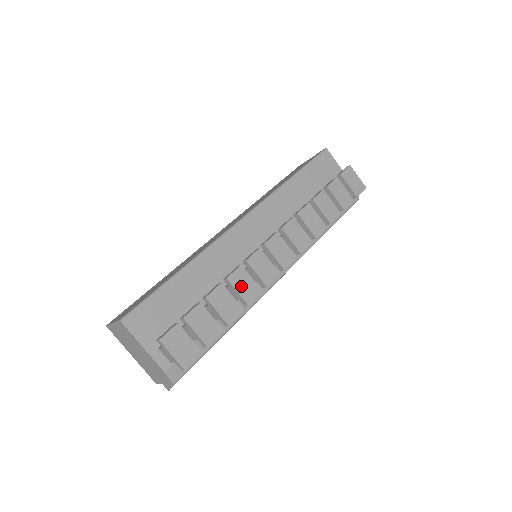
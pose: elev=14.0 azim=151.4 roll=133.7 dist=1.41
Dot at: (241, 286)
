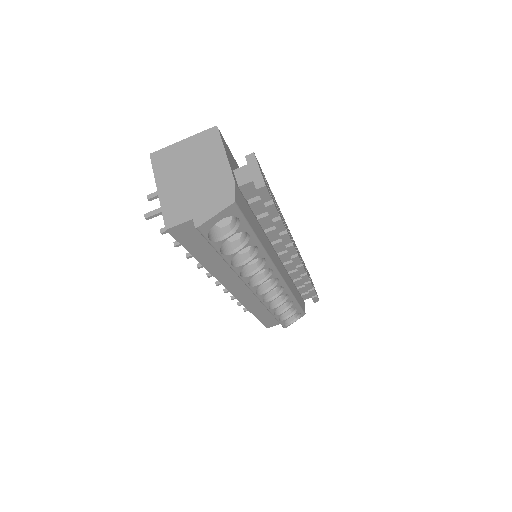
Dot at: (283, 220)
